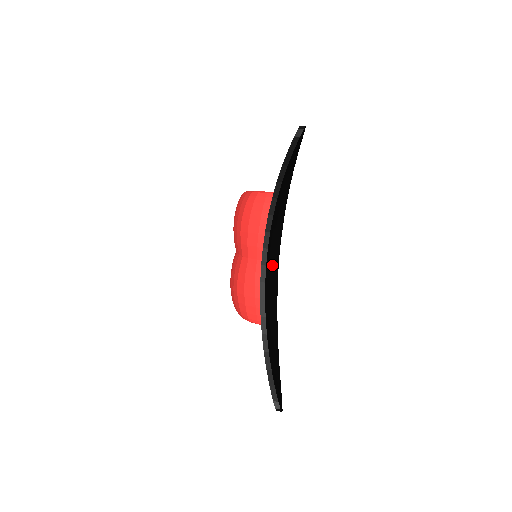
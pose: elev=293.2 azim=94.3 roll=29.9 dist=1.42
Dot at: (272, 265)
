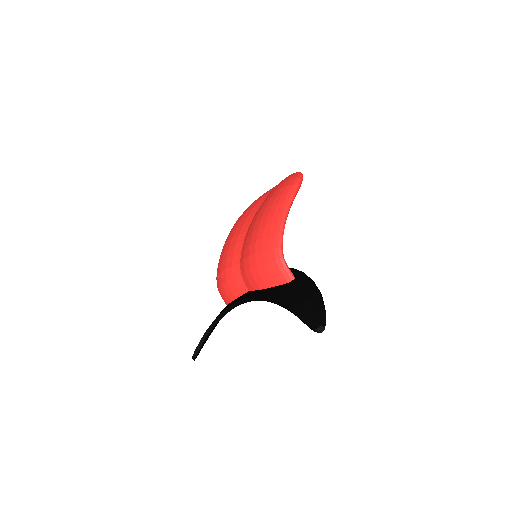
Dot at: occluded
